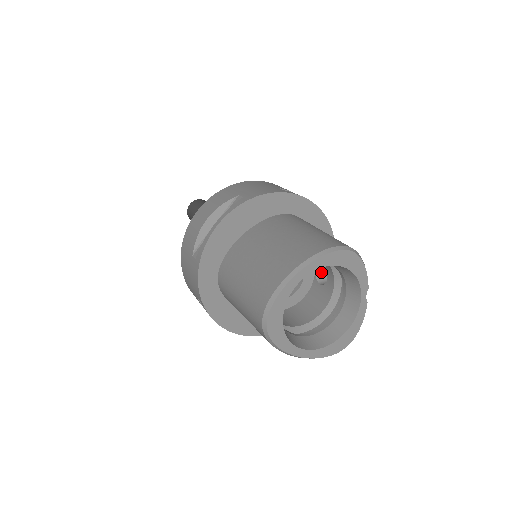
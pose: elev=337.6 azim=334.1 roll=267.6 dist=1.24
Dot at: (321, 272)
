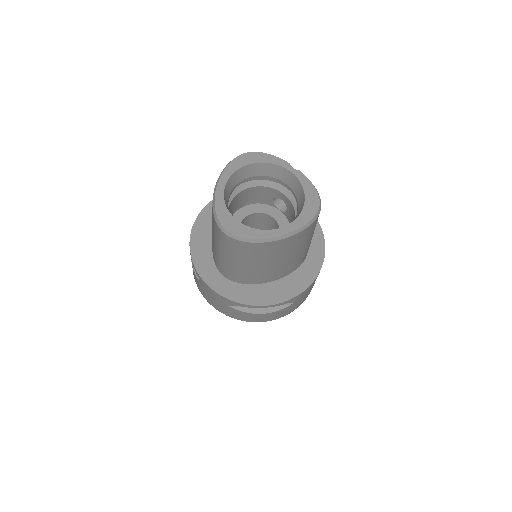
Dot at: (285, 208)
